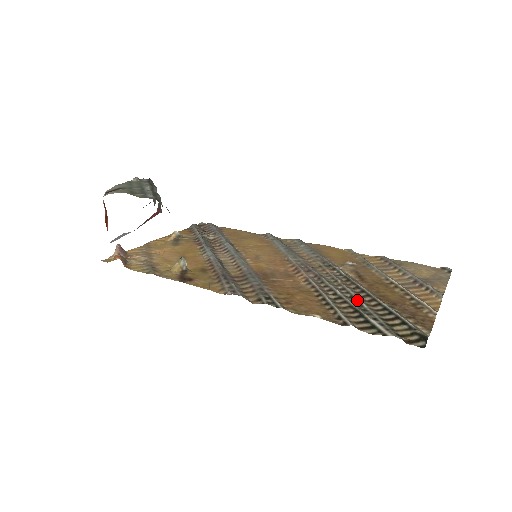
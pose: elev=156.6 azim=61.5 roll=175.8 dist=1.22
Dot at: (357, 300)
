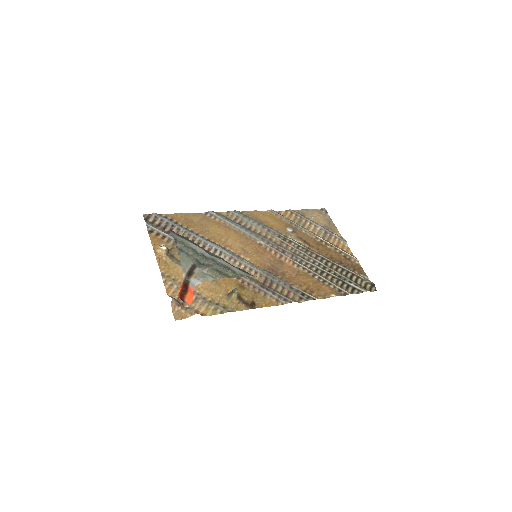
Dot at: (330, 269)
